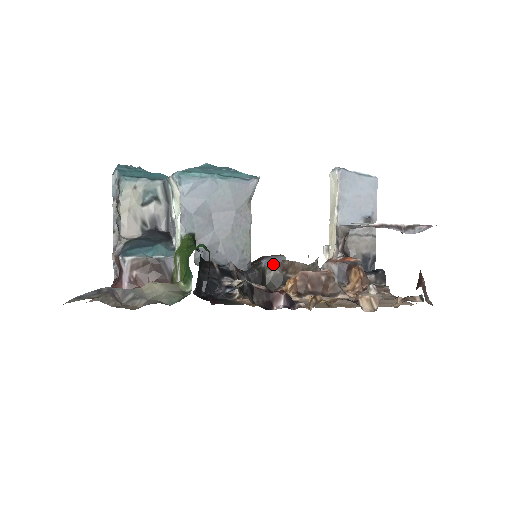
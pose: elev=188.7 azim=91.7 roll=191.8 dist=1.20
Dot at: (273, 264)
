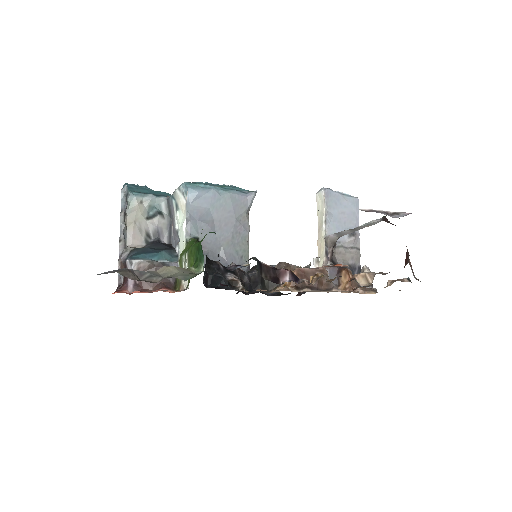
Dot at: occluded
